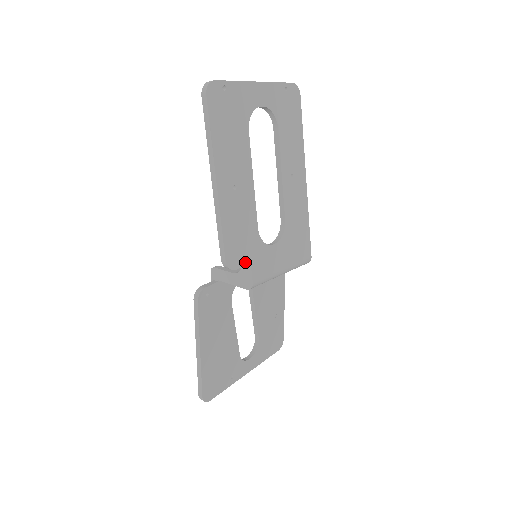
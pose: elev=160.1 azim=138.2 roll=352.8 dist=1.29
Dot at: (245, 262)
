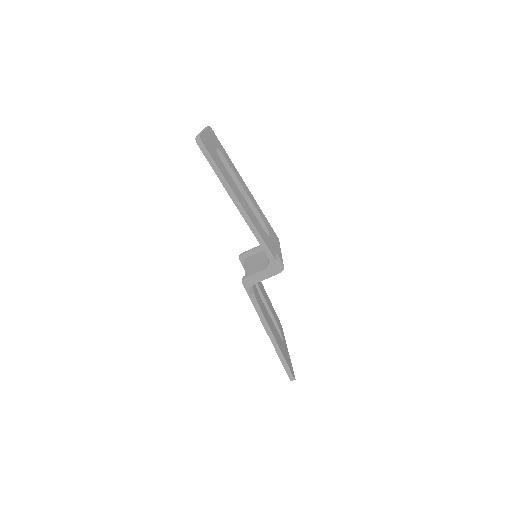
Dot at: (274, 252)
